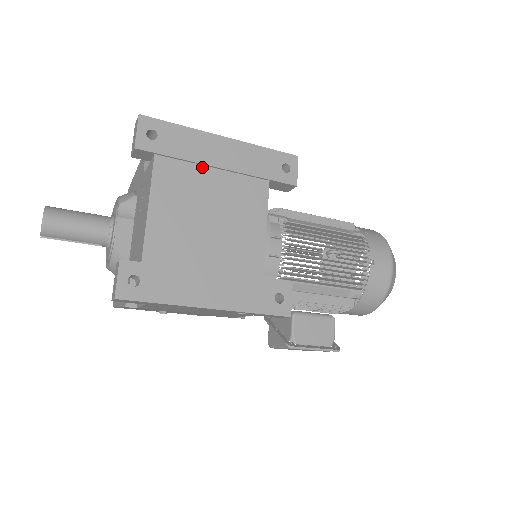
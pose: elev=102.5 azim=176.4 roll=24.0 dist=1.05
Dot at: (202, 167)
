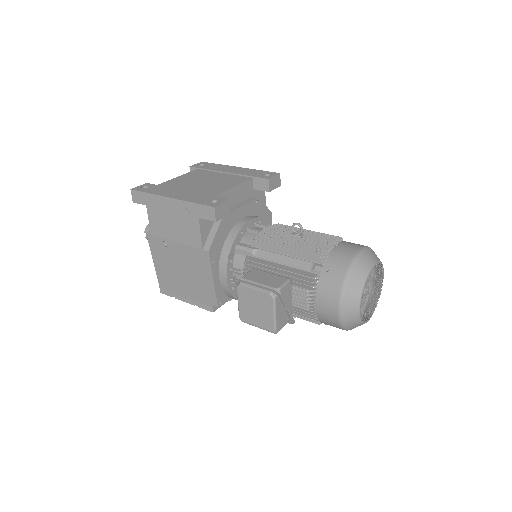
Dot at: (217, 173)
